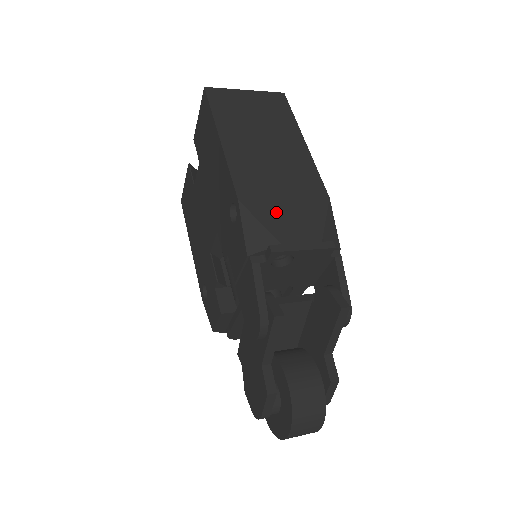
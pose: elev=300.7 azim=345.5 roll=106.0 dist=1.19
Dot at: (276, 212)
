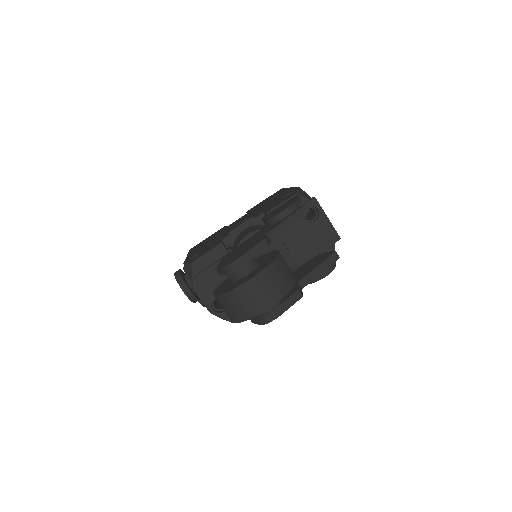
Dot at: occluded
